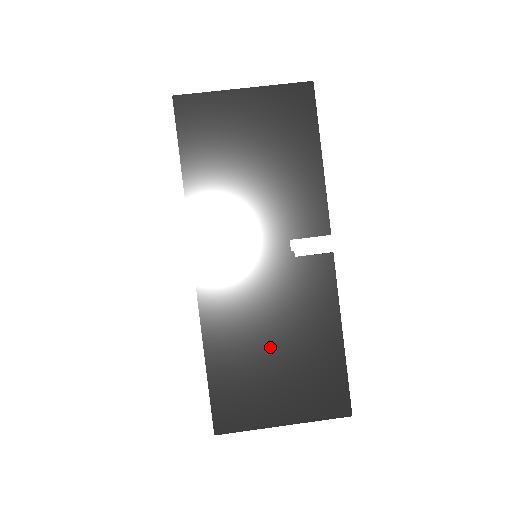
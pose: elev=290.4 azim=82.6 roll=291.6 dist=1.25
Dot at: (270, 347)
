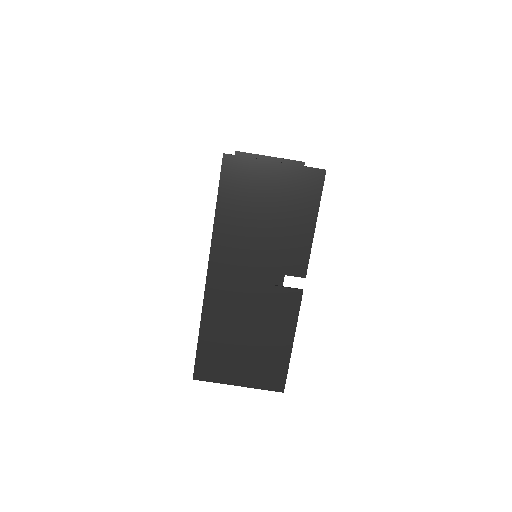
Dot at: (243, 337)
